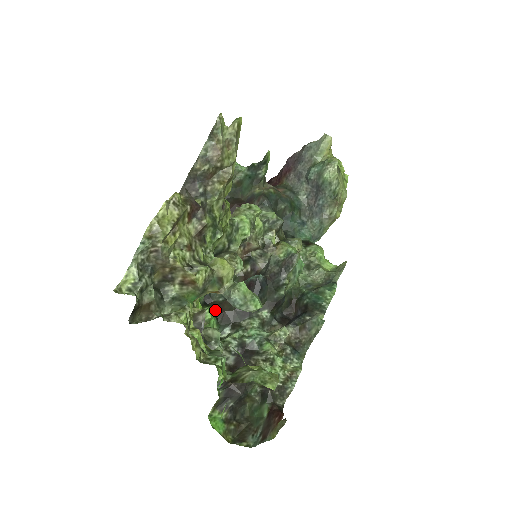
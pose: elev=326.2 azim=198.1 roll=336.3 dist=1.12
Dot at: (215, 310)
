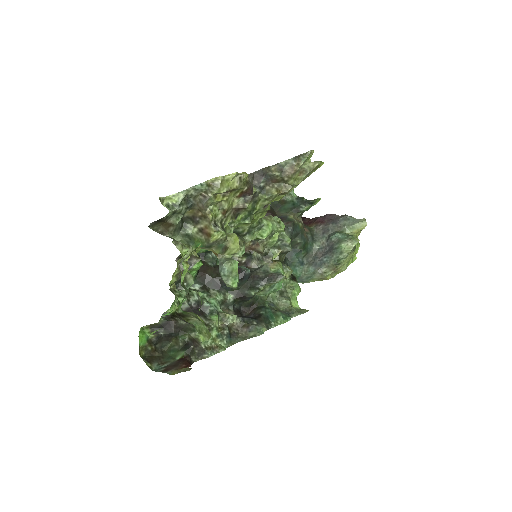
Dot at: (201, 267)
